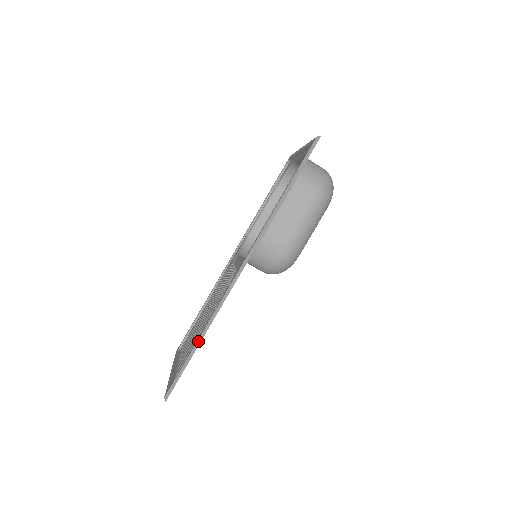
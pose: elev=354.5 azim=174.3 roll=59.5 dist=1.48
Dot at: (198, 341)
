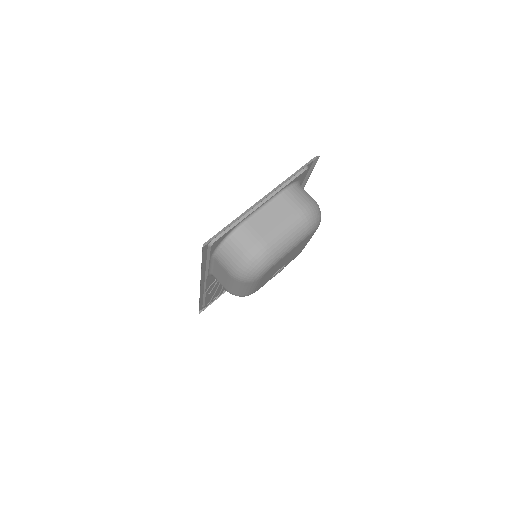
Dot at: occluded
